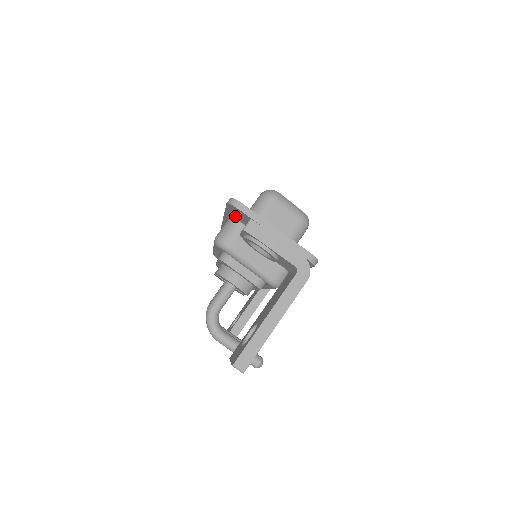
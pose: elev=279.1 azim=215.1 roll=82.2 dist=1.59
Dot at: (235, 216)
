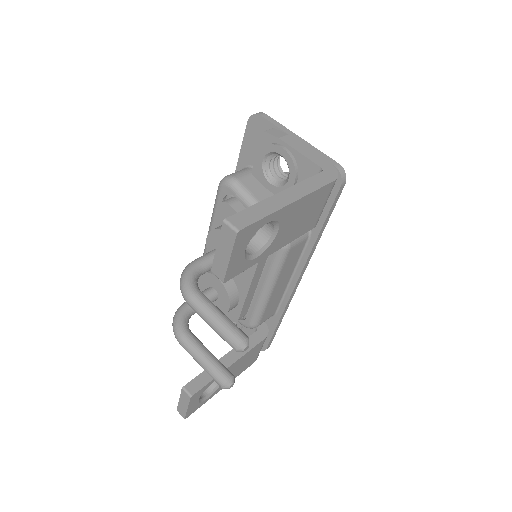
Dot at: (250, 156)
